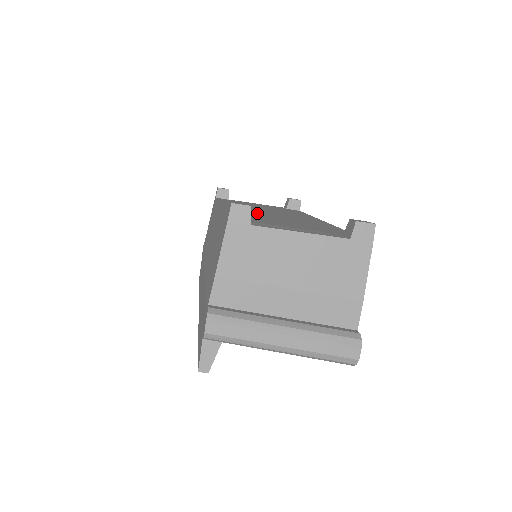
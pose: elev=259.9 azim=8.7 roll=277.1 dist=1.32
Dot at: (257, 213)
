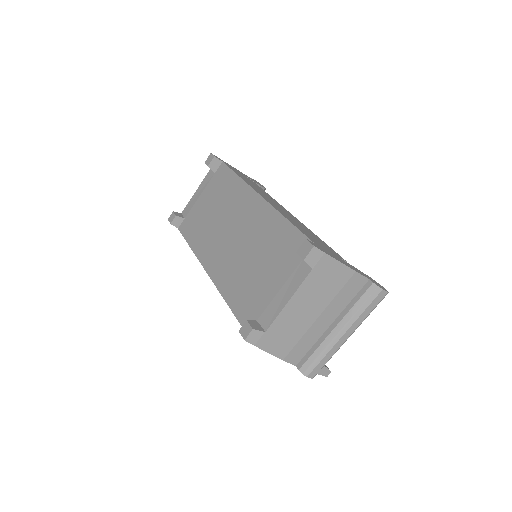
Dot at: (233, 263)
